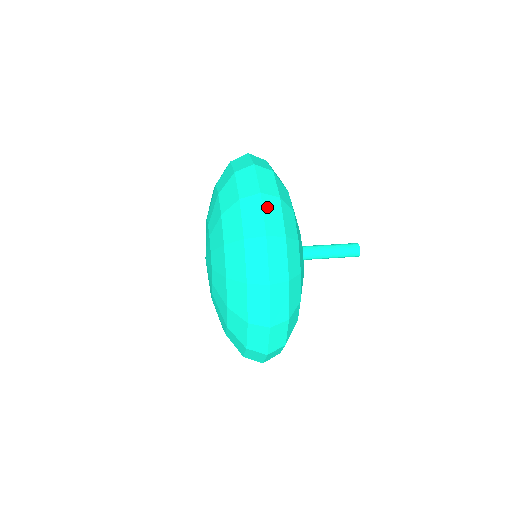
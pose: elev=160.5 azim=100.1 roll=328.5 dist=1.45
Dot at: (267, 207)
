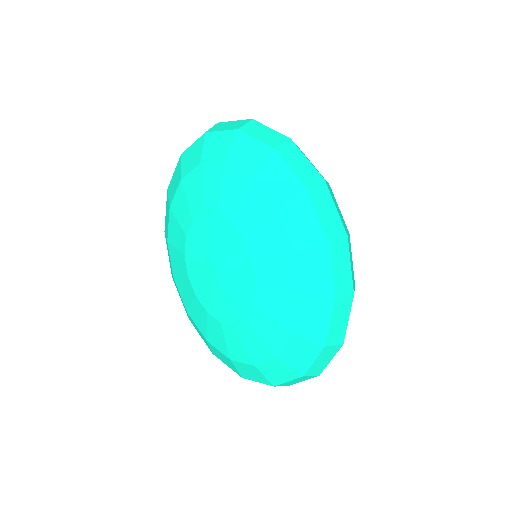
Dot at: (333, 198)
